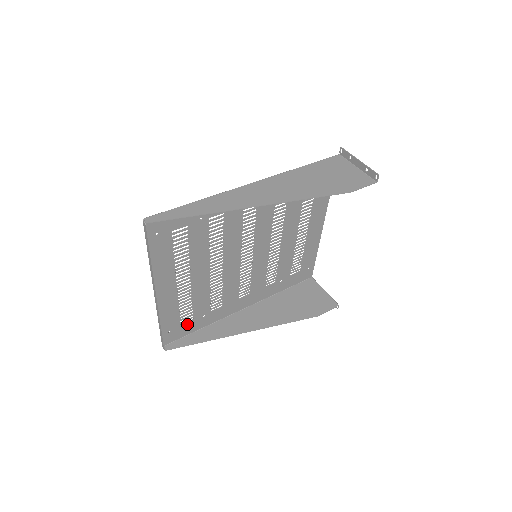
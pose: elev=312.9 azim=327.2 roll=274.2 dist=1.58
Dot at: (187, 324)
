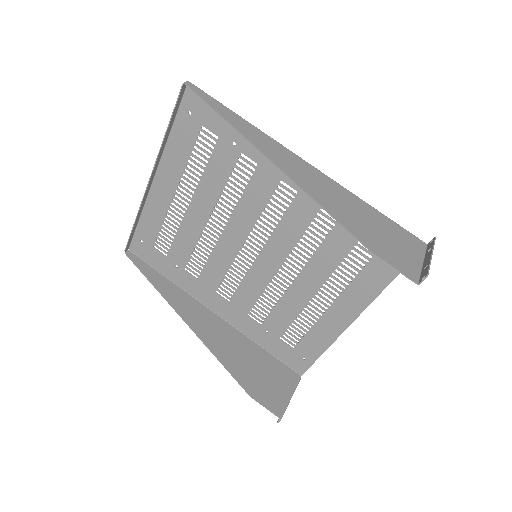
Dot at: (159, 254)
